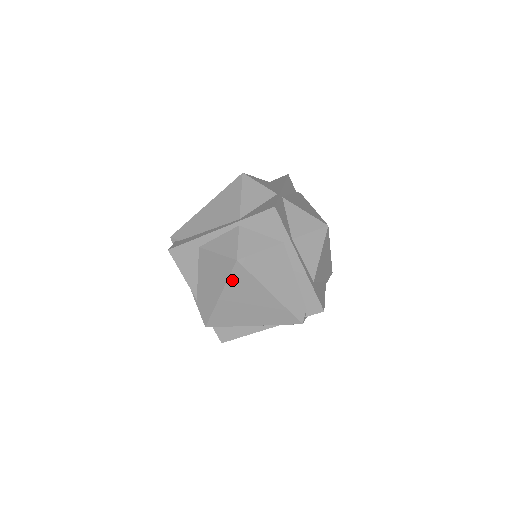
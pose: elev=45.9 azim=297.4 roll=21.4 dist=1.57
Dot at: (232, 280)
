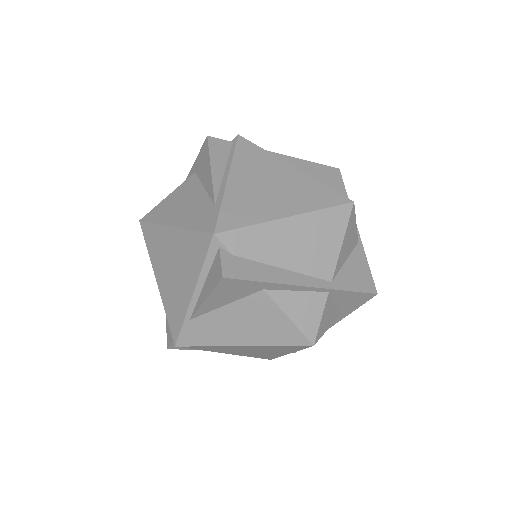
Dot at: (278, 346)
